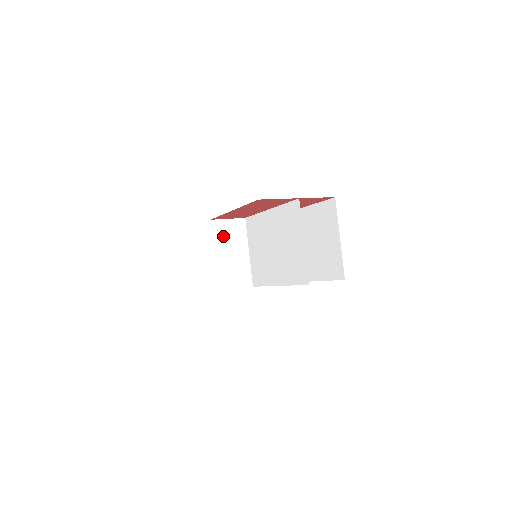
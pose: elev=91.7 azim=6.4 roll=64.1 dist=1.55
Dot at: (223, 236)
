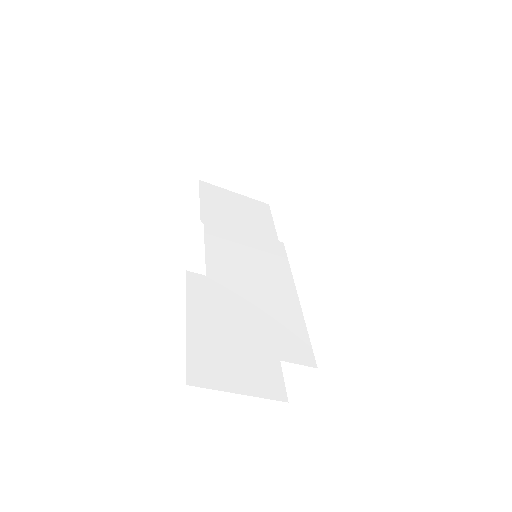
Dot at: occluded
